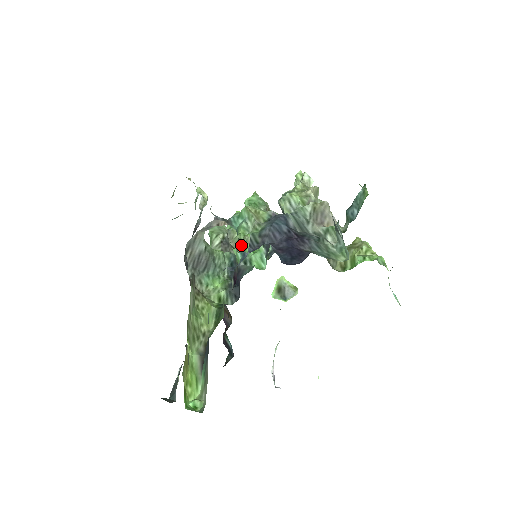
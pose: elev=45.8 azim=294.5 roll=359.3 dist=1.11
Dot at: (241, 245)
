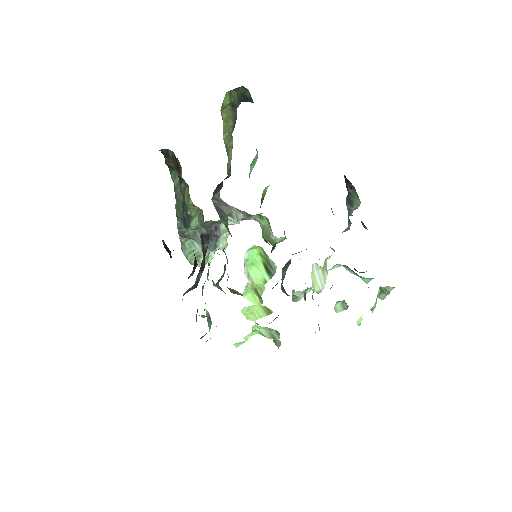
Dot at: occluded
